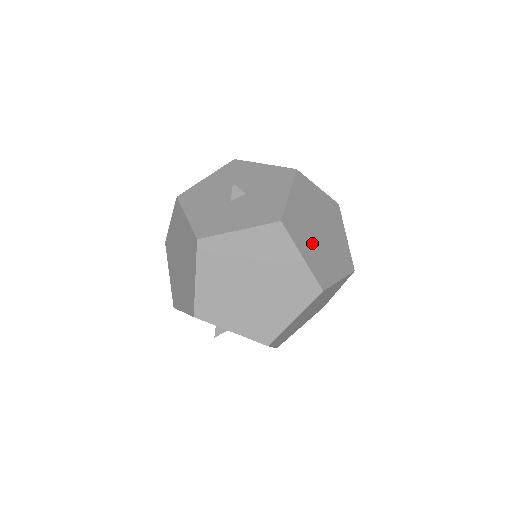
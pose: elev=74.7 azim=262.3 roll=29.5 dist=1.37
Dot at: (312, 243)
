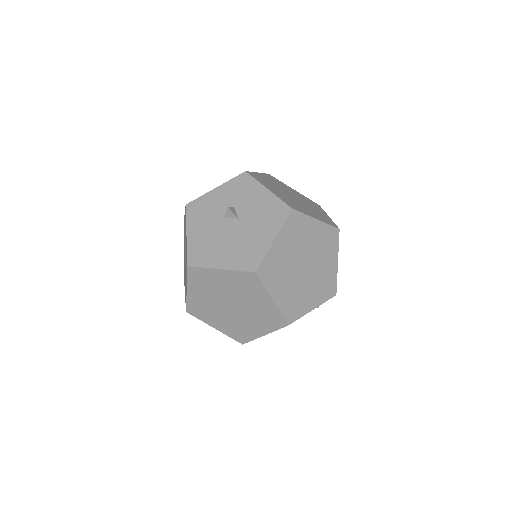
Dot at: occluded
